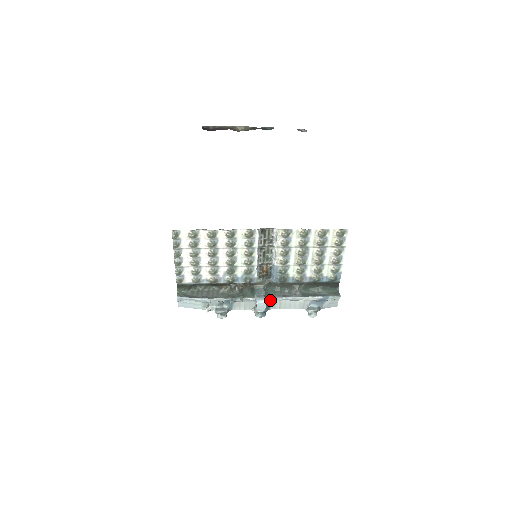
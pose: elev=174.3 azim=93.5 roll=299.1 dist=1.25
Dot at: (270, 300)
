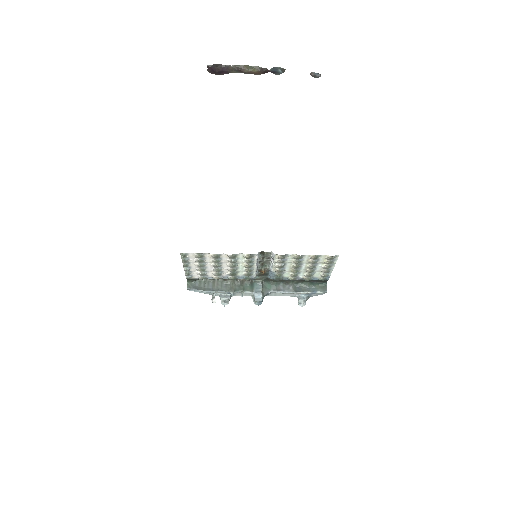
Dot at: (266, 294)
